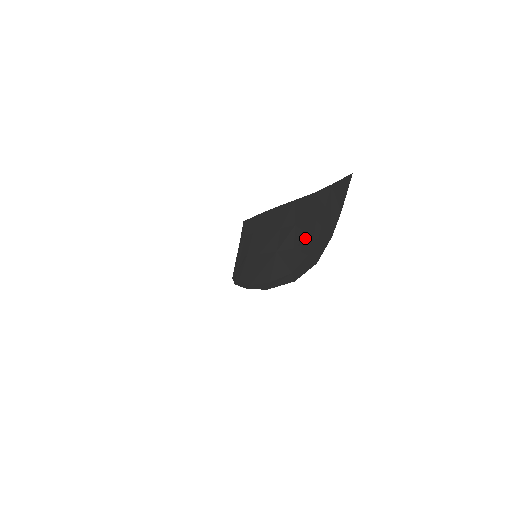
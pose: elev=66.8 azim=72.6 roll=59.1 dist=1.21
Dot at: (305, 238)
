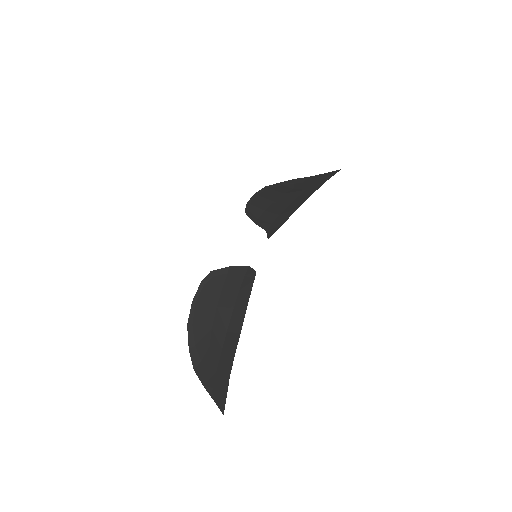
Dot at: (211, 360)
